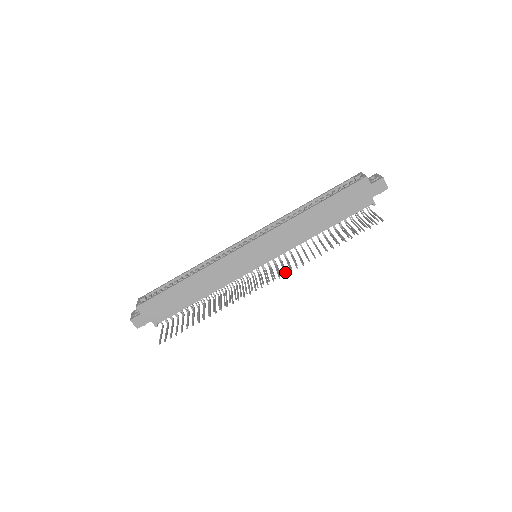
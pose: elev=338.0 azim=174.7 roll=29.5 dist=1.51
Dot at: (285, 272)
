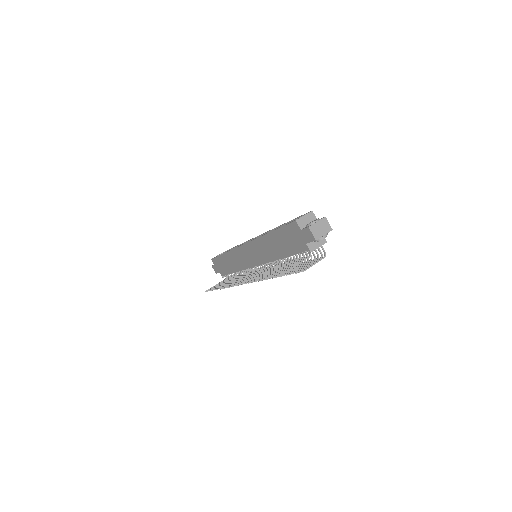
Dot at: occluded
